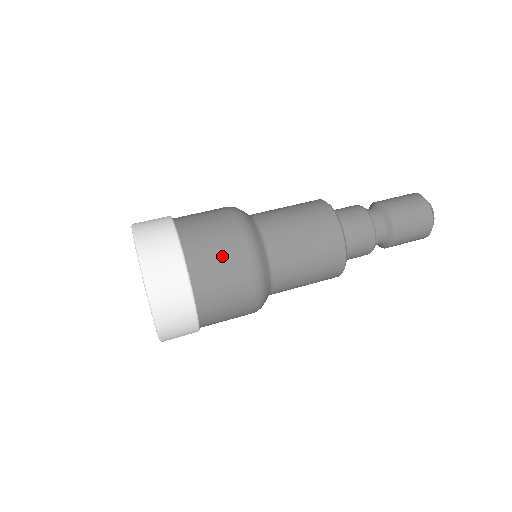
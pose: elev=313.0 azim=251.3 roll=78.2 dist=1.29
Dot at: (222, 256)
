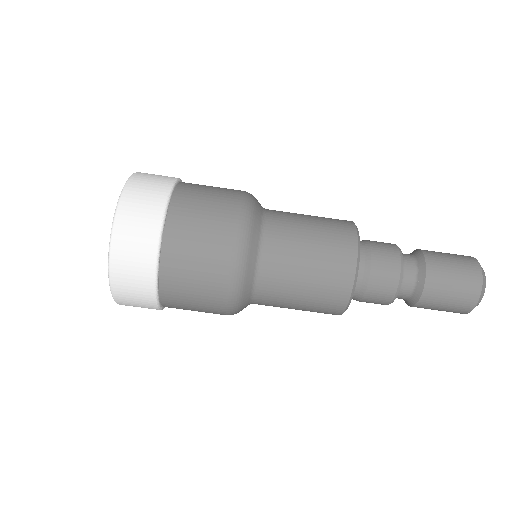
Dot at: (203, 246)
